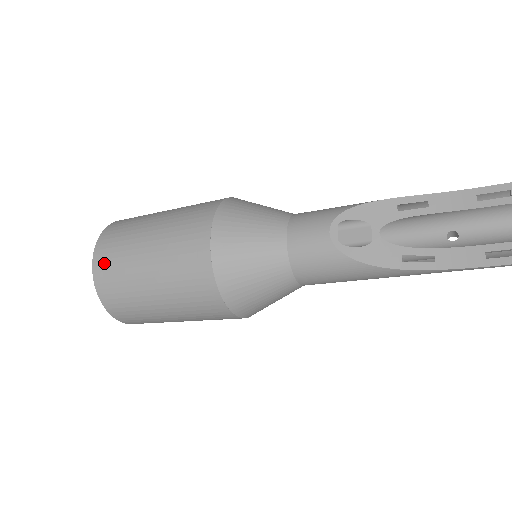
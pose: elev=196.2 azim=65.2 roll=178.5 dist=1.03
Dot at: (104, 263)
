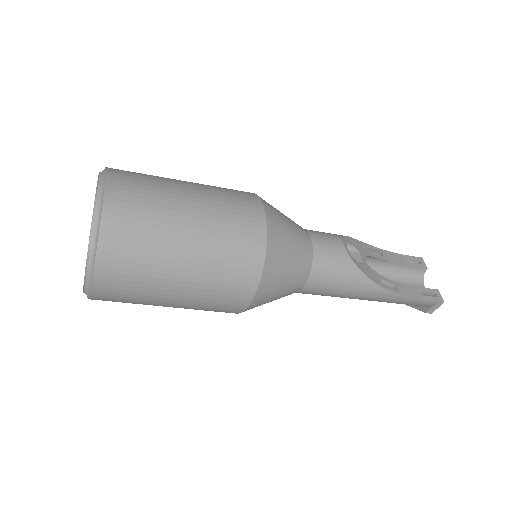
Dot at: (125, 194)
